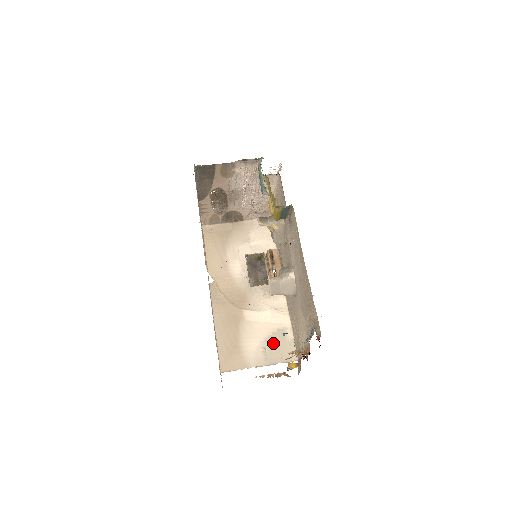
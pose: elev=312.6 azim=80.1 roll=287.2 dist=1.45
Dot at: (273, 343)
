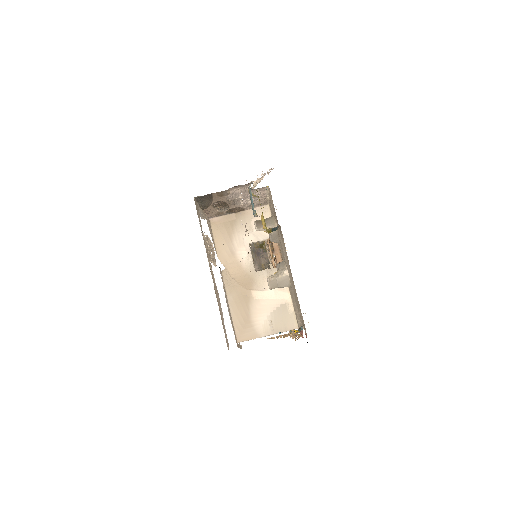
Dot at: (278, 316)
